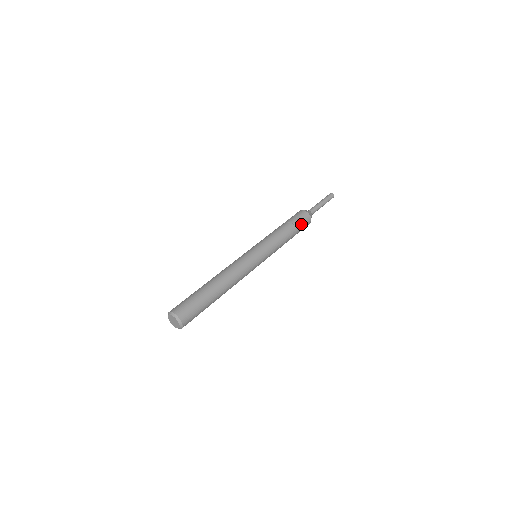
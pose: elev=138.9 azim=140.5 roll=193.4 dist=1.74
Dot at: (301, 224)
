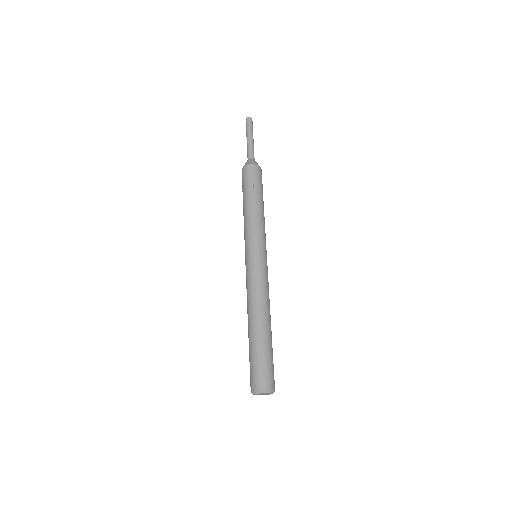
Dot at: (255, 181)
